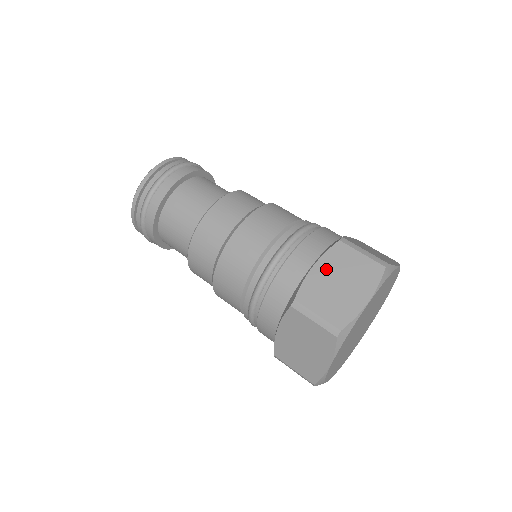
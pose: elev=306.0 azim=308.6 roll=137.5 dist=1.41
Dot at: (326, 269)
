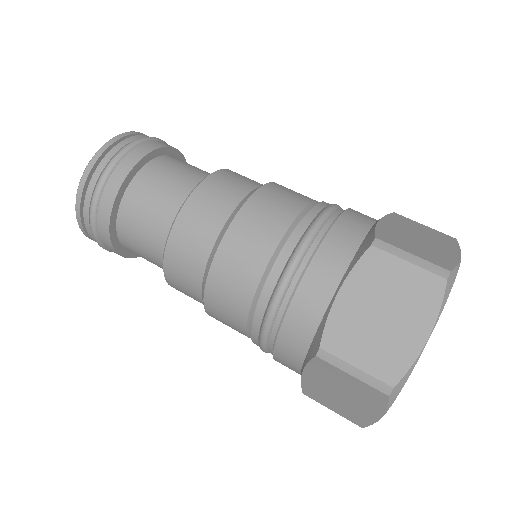
Dot at: (395, 225)
